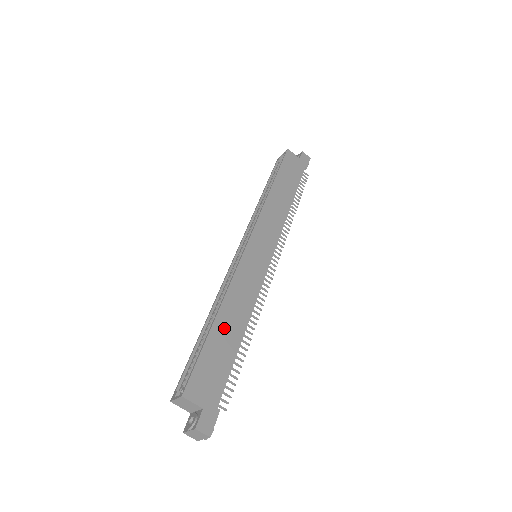
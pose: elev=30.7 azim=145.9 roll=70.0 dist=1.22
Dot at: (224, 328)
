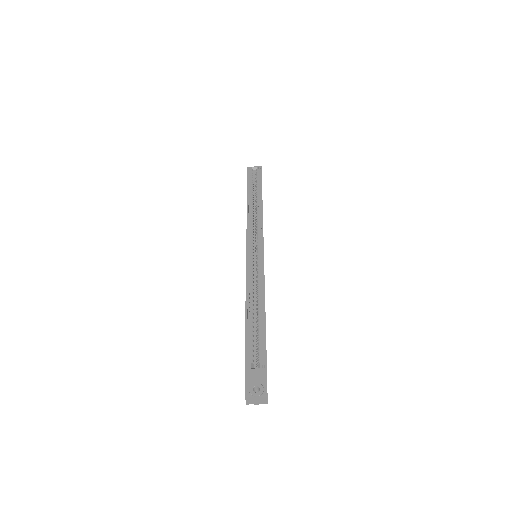
Dot at: occluded
